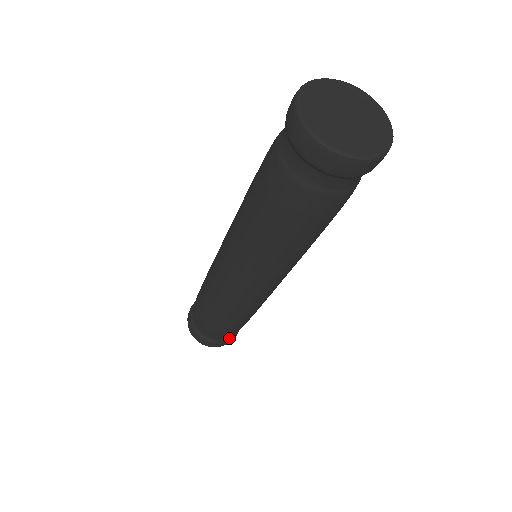
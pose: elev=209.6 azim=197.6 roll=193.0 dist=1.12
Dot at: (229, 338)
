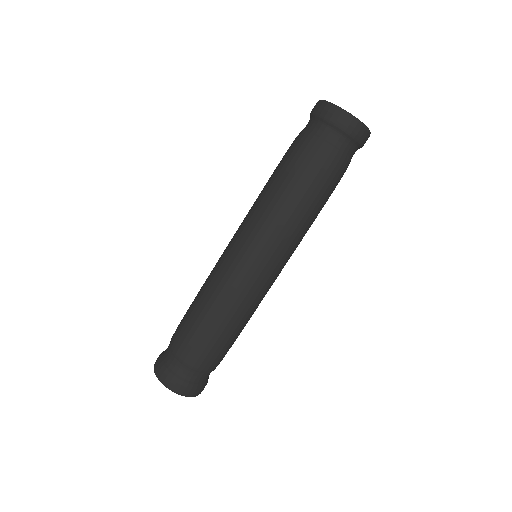
Dot at: (201, 383)
